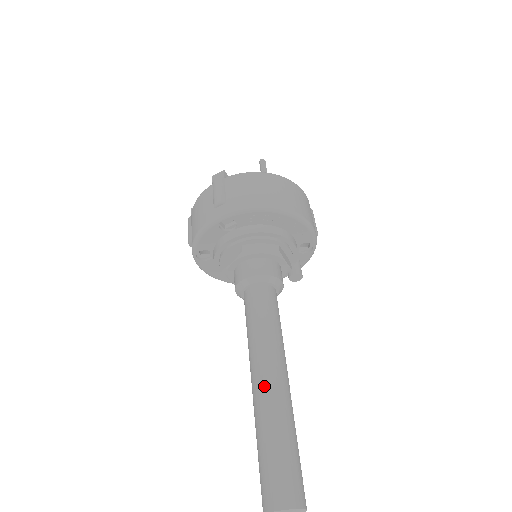
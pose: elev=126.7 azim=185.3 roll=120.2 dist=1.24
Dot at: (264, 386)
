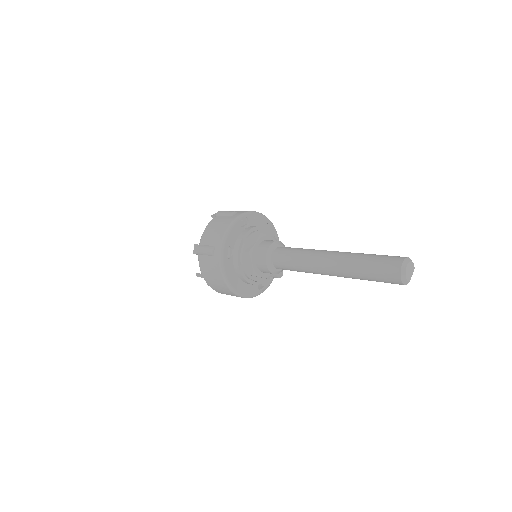
Dot at: (338, 252)
